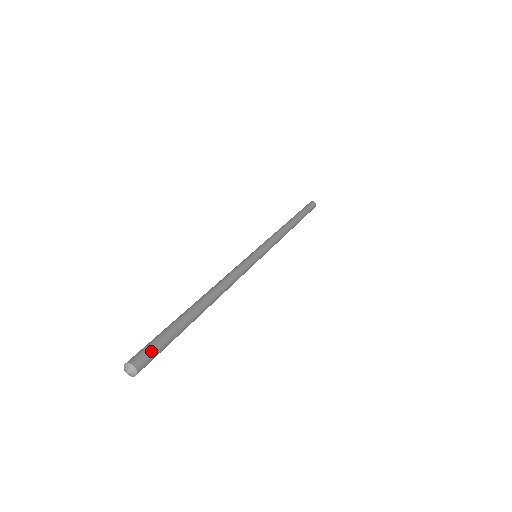
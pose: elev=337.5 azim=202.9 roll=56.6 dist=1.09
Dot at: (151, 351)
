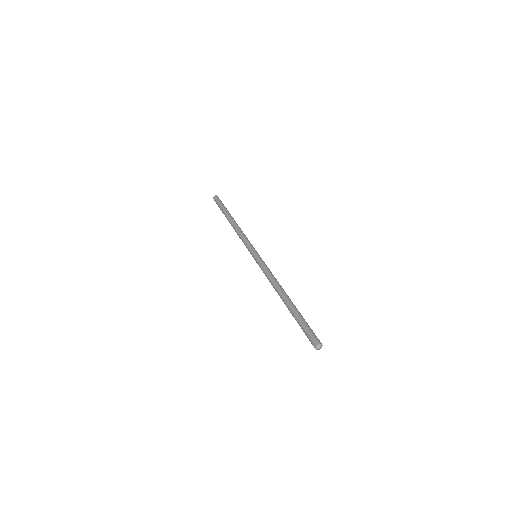
Dot at: (313, 334)
